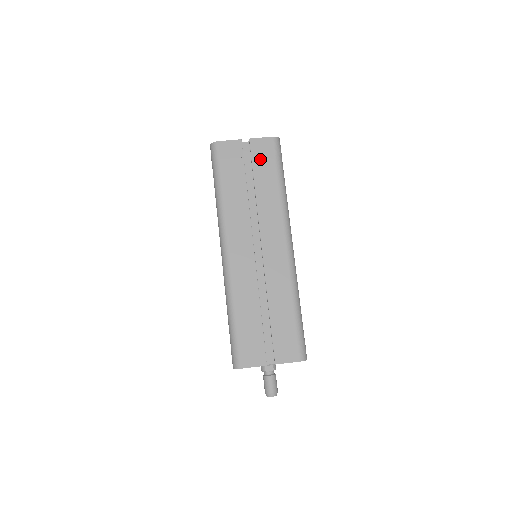
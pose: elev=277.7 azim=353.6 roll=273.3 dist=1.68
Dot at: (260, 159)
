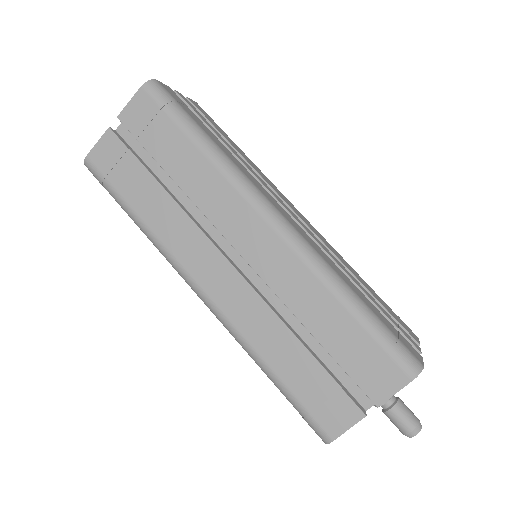
Dot at: (149, 132)
